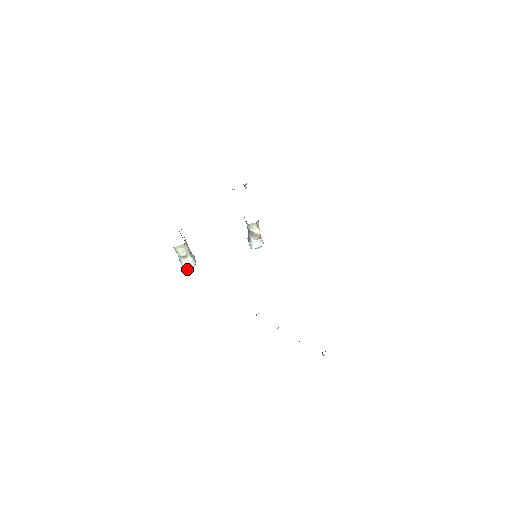
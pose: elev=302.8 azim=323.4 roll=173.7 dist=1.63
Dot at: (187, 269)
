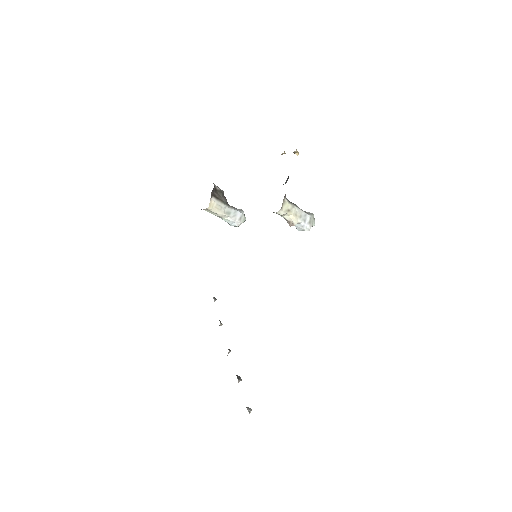
Dot at: (232, 225)
